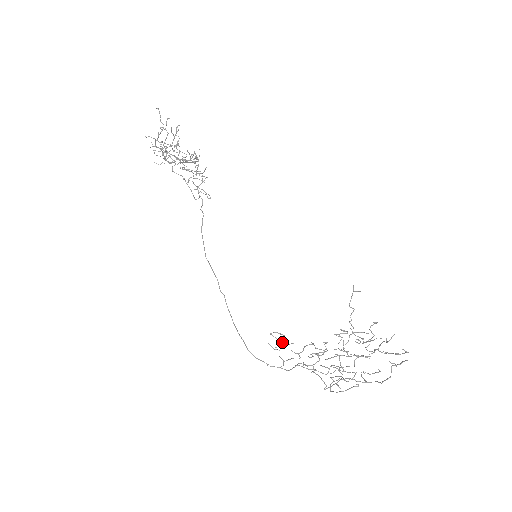
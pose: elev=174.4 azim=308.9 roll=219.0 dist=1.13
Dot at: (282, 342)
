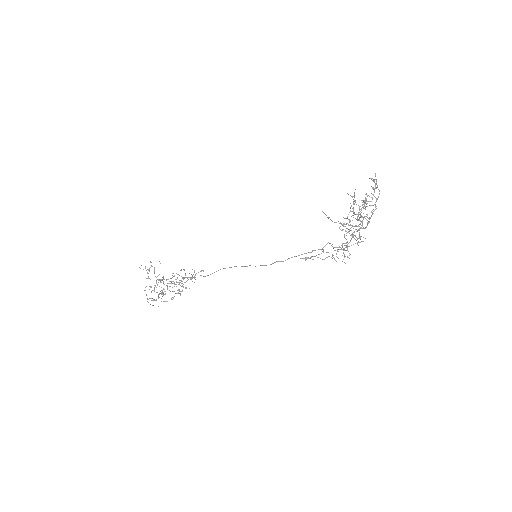
Dot at: occluded
